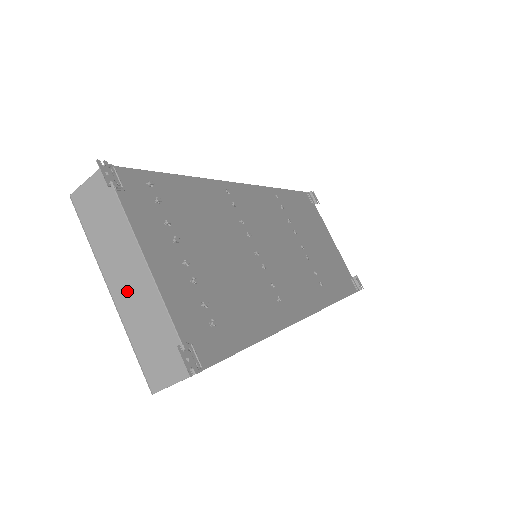
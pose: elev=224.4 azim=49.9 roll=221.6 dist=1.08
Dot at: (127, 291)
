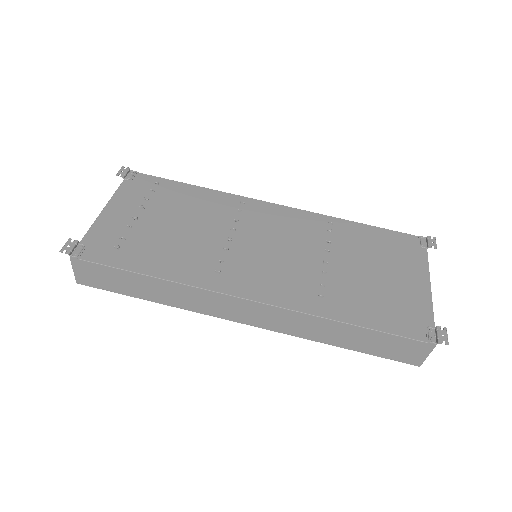
Dot at: occluded
